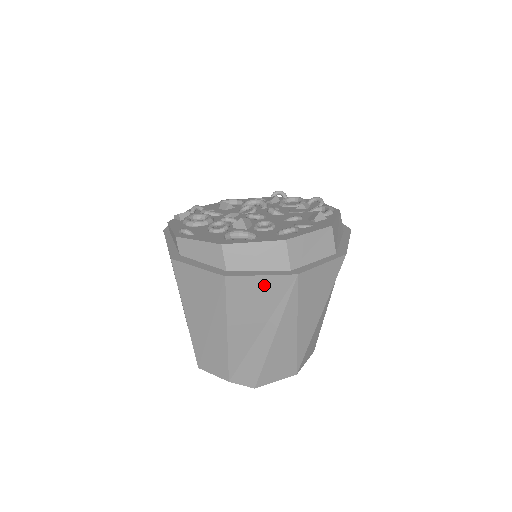
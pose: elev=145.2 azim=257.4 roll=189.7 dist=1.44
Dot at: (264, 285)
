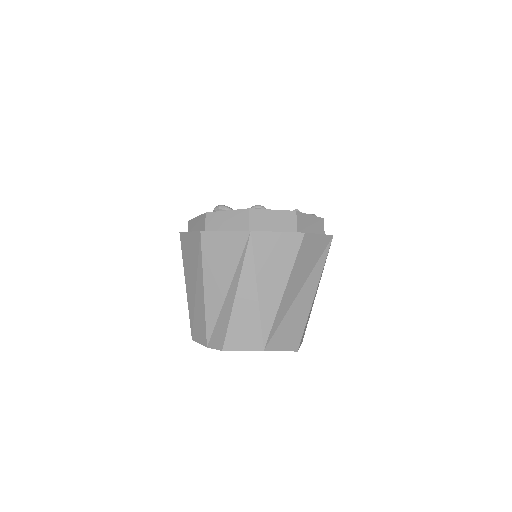
Dot at: (227, 241)
